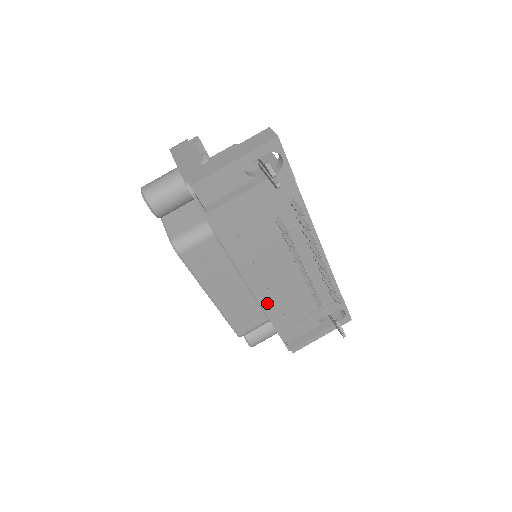
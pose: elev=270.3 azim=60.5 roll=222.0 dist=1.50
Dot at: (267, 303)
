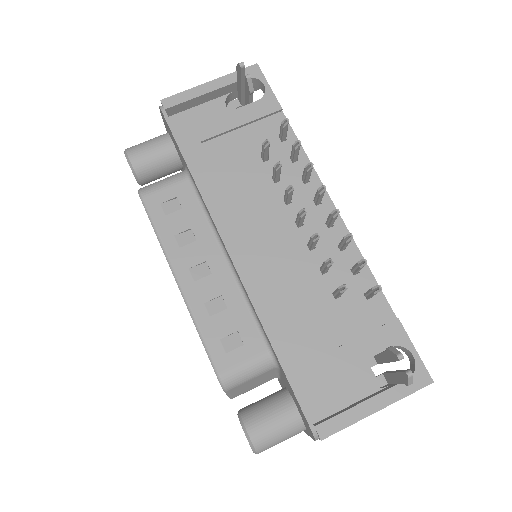
Dot at: (259, 293)
